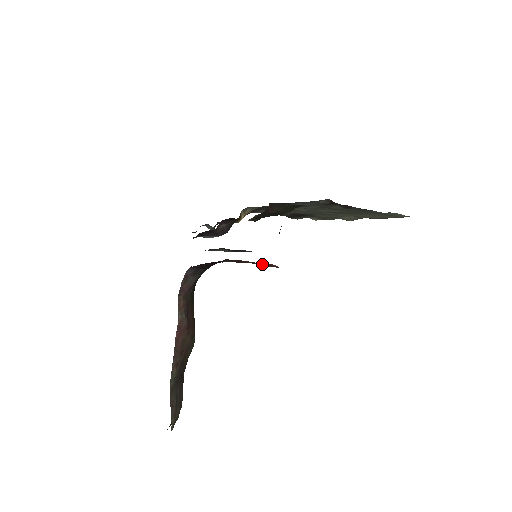
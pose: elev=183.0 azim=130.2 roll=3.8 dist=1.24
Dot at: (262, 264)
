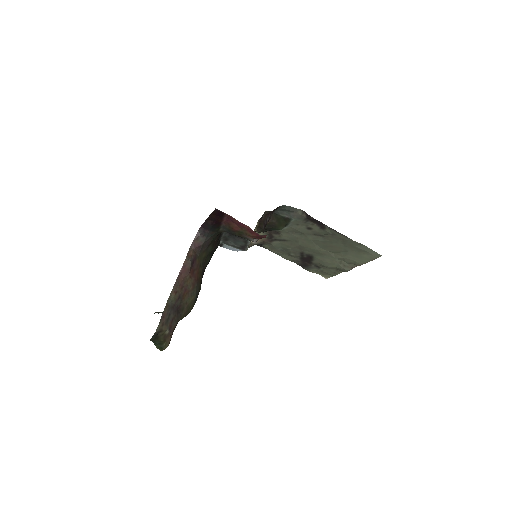
Dot at: (245, 231)
